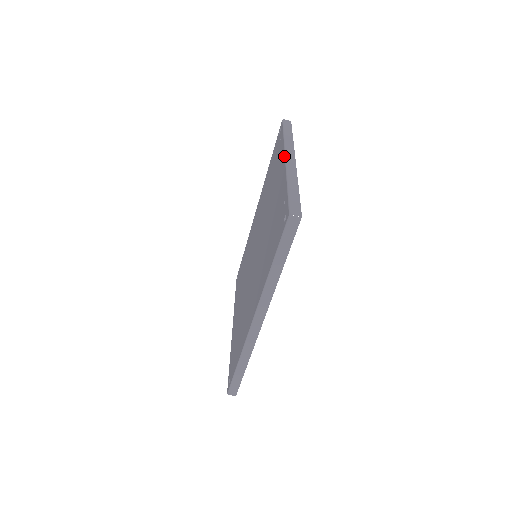
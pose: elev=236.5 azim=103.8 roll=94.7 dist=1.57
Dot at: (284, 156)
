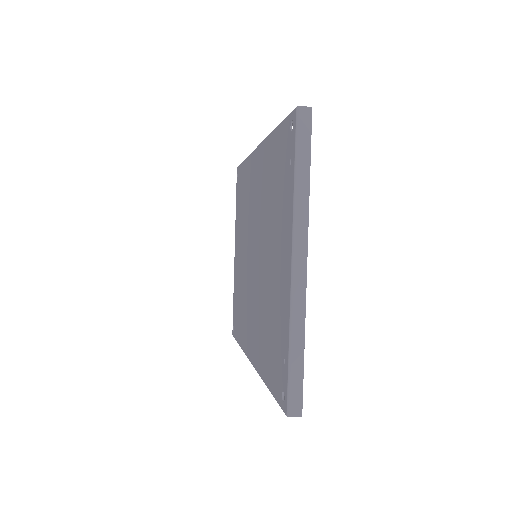
Dot at: (291, 253)
